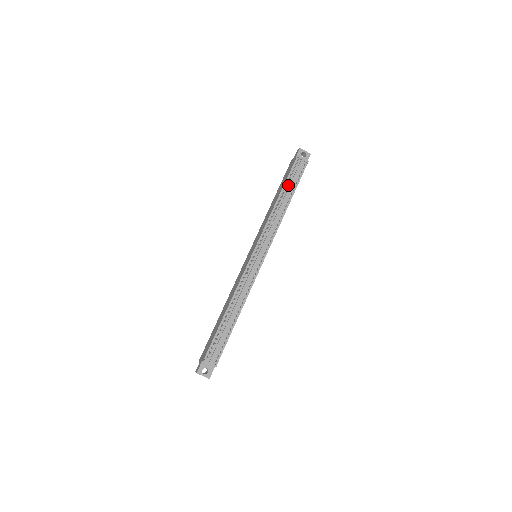
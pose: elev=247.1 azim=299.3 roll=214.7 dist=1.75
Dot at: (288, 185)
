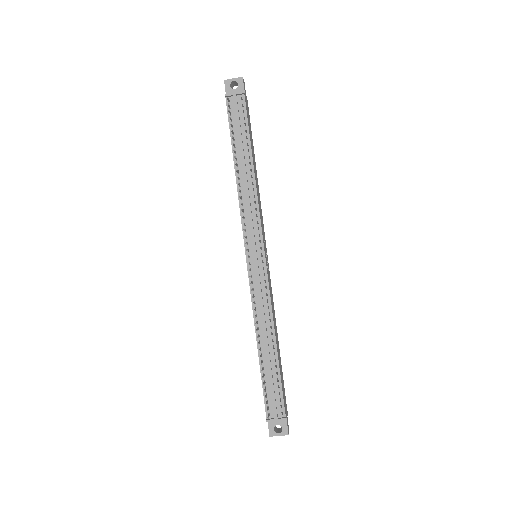
Dot at: (237, 142)
